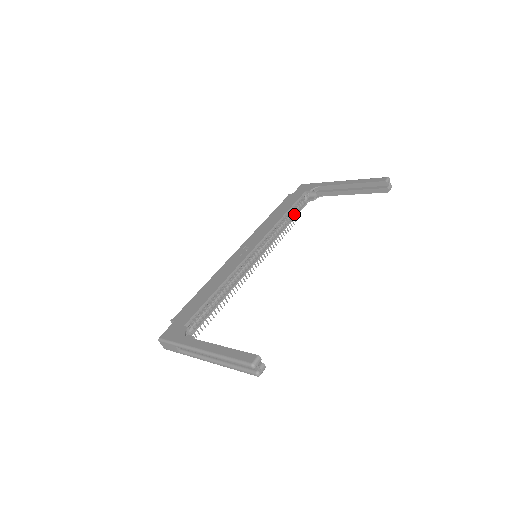
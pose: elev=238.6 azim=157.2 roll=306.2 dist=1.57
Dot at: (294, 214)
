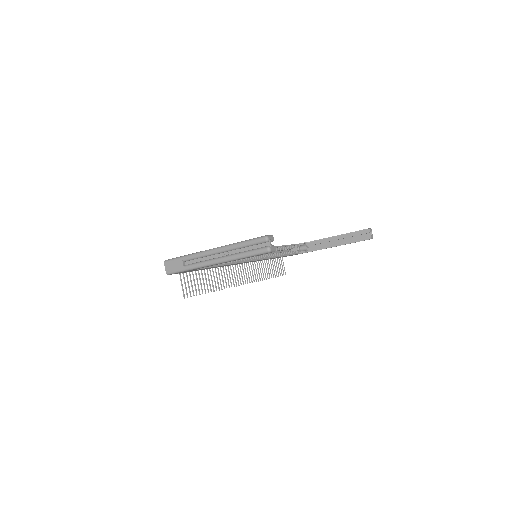
Dot at: (288, 254)
